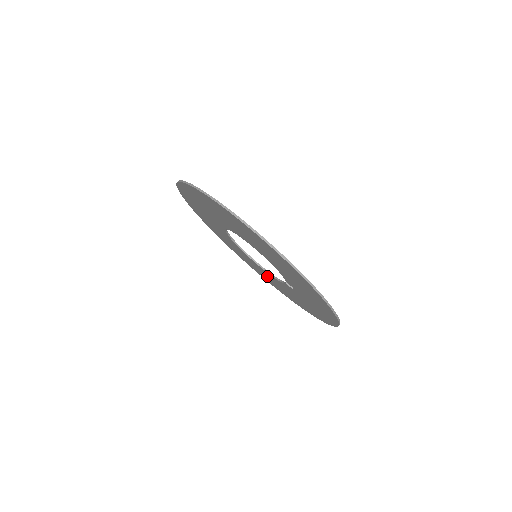
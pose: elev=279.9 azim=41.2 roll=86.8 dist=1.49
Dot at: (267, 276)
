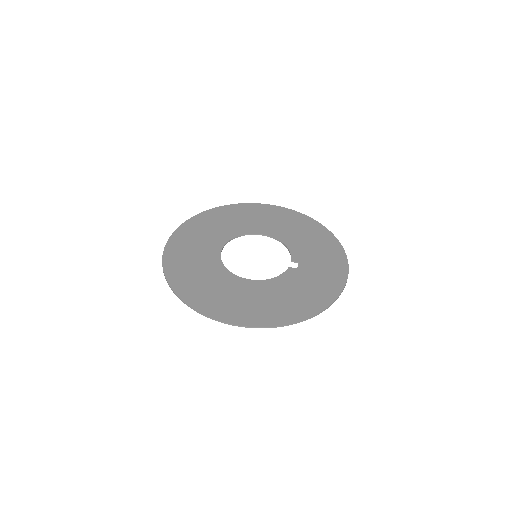
Dot at: (281, 227)
